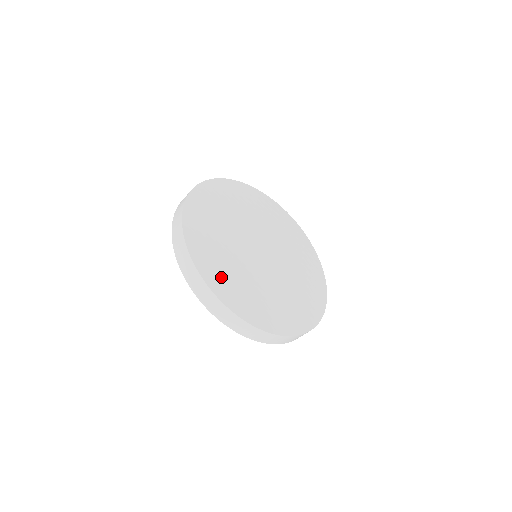
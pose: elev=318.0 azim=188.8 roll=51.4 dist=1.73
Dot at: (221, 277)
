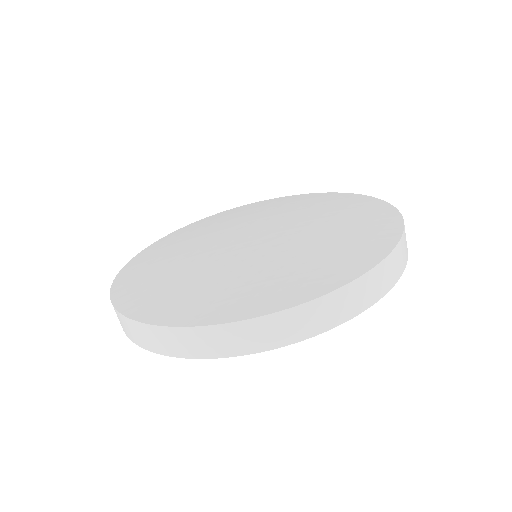
Dot at: (248, 297)
